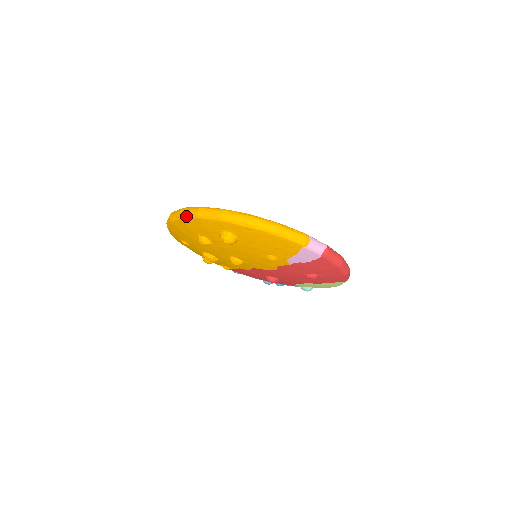
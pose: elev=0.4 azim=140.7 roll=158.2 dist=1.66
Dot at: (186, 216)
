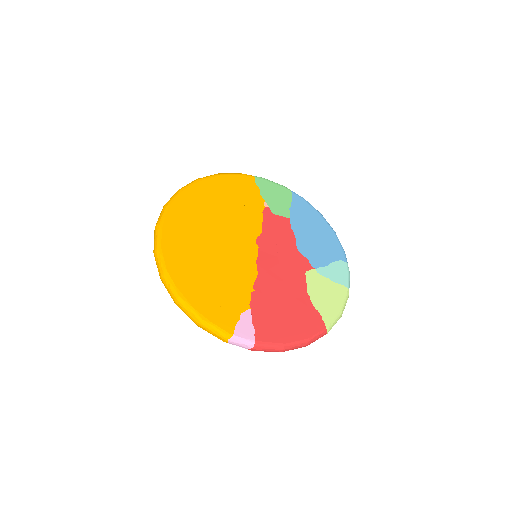
Dot at: occluded
